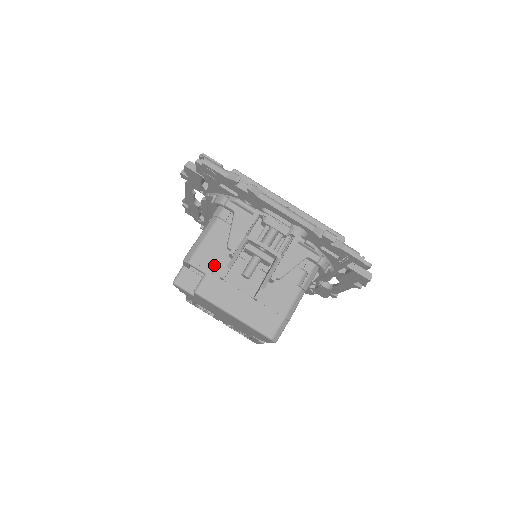
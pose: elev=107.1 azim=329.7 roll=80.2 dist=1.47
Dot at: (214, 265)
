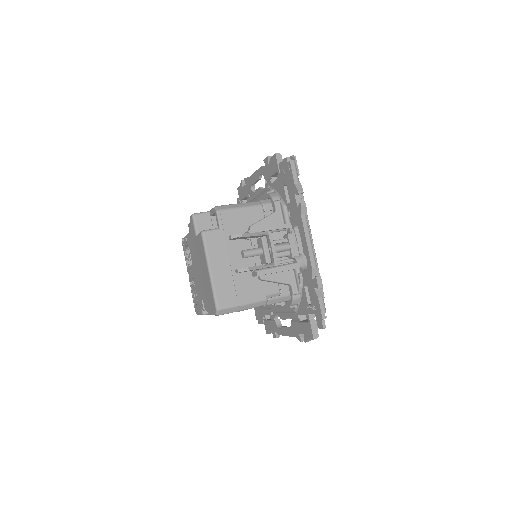
Dot at: (230, 229)
